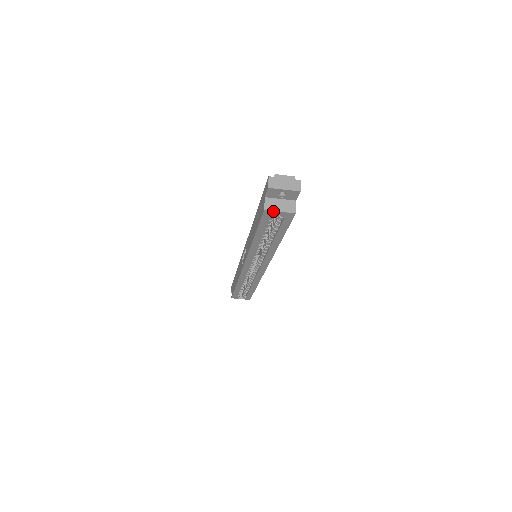
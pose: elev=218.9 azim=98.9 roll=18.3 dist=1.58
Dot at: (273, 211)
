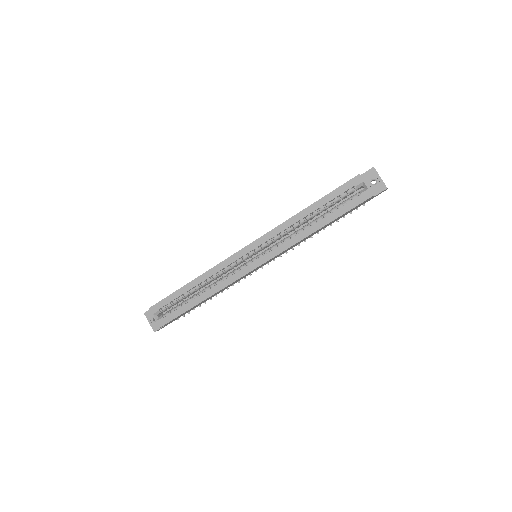
Dot at: (363, 180)
